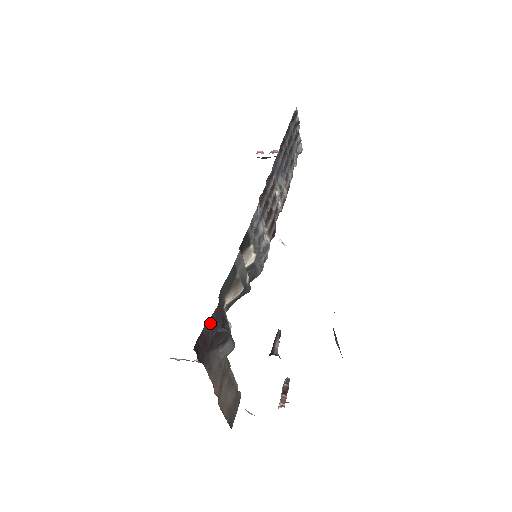
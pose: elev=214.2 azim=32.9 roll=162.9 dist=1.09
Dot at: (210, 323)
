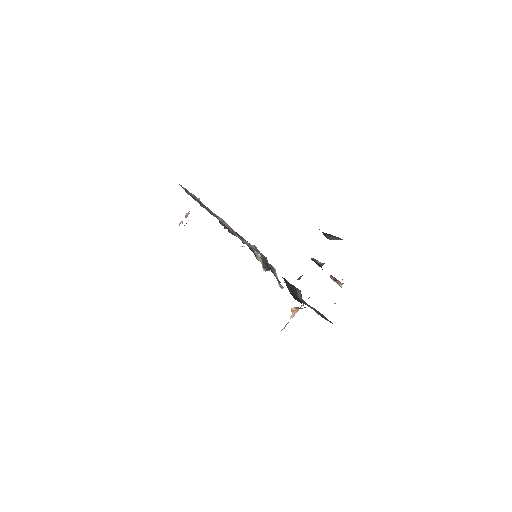
Dot at: (288, 287)
